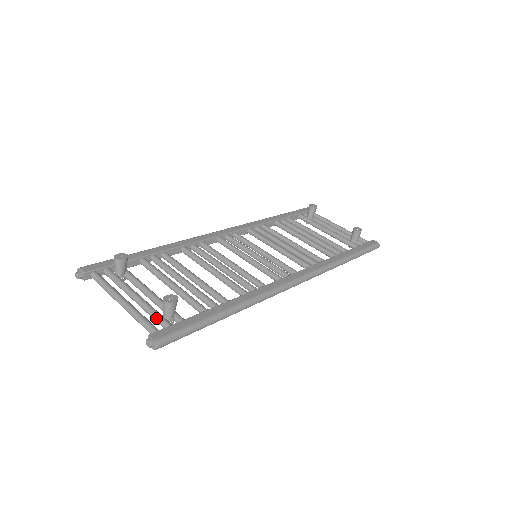
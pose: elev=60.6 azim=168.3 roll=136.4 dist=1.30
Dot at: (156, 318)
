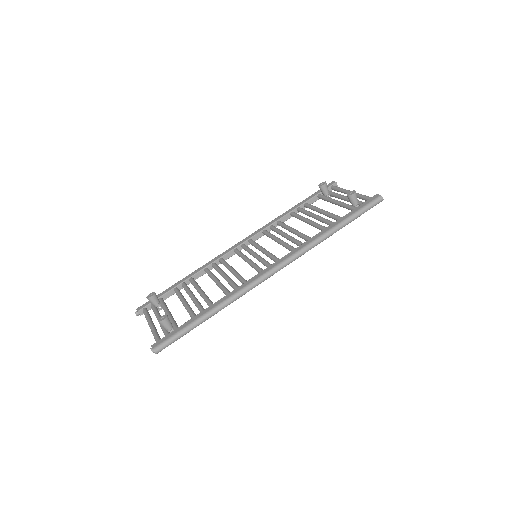
Dot at: (163, 332)
